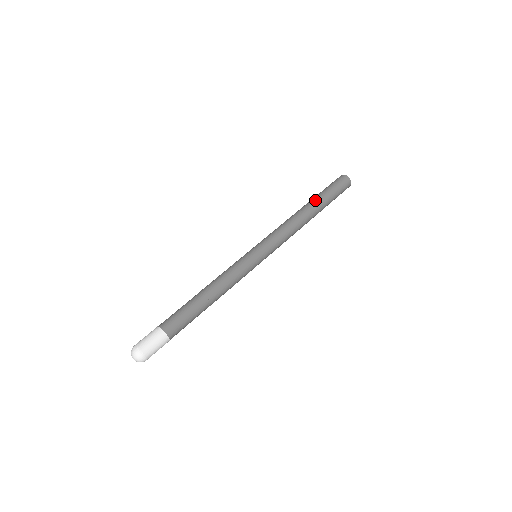
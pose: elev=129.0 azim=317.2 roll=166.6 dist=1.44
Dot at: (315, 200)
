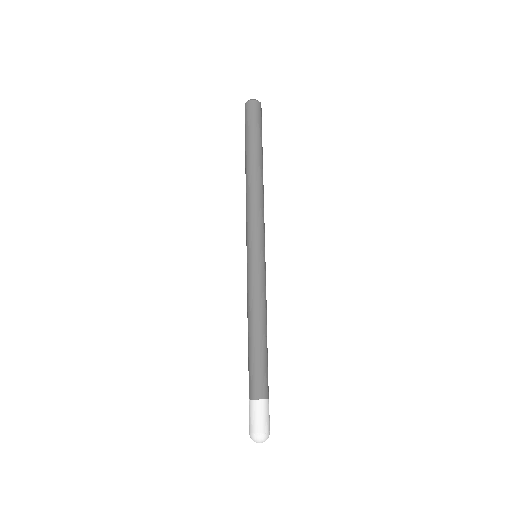
Dot at: (251, 153)
